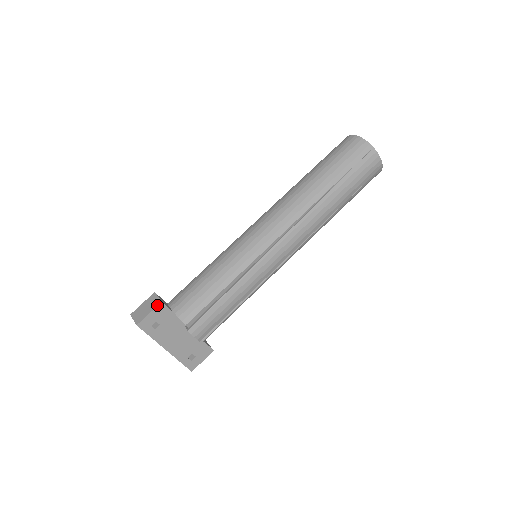
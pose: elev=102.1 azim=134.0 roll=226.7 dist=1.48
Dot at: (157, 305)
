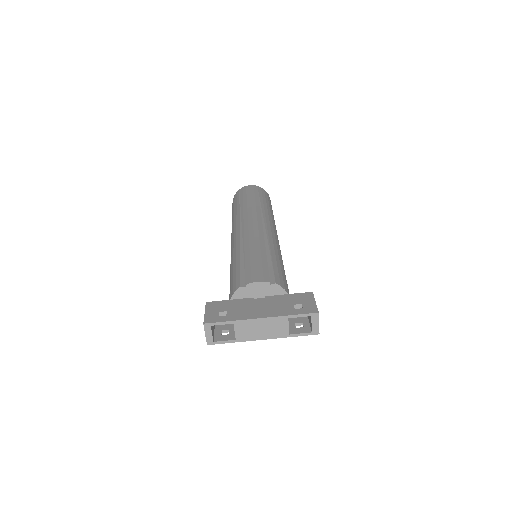
Dot at: (205, 307)
